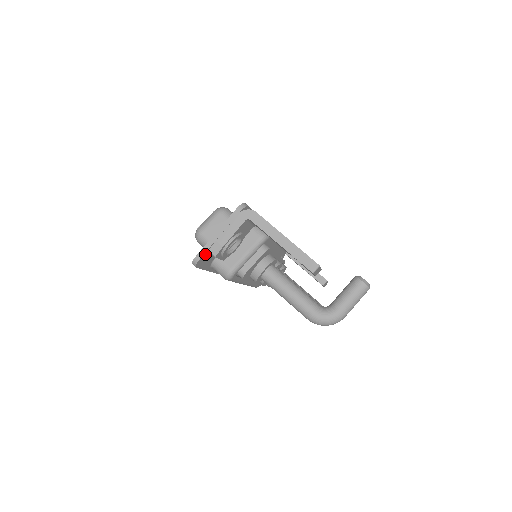
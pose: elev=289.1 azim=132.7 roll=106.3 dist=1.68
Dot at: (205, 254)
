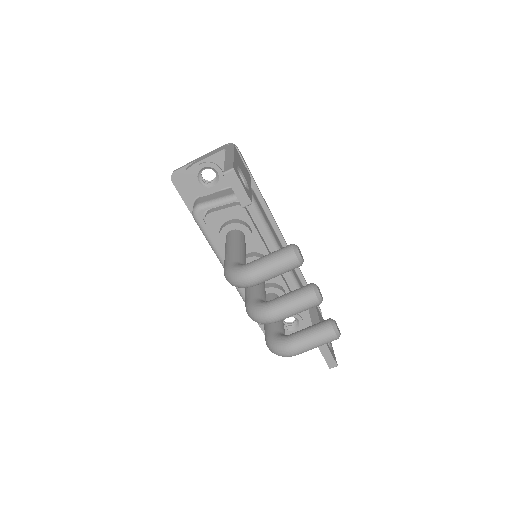
Dot at: (183, 171)
